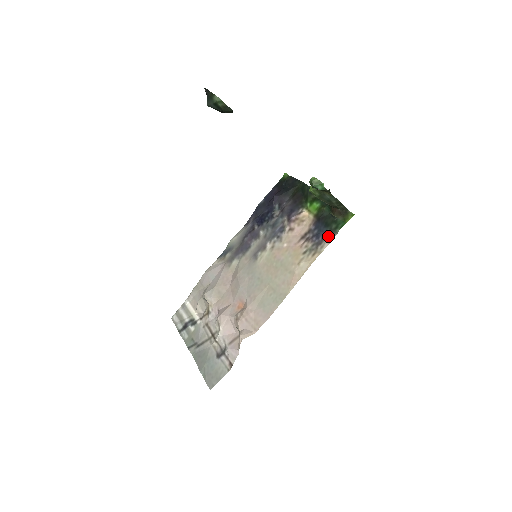
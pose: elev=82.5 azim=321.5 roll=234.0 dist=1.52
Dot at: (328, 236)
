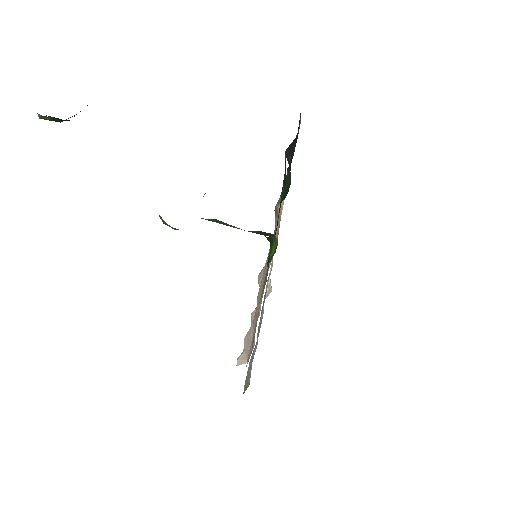
Dot at: occluded
